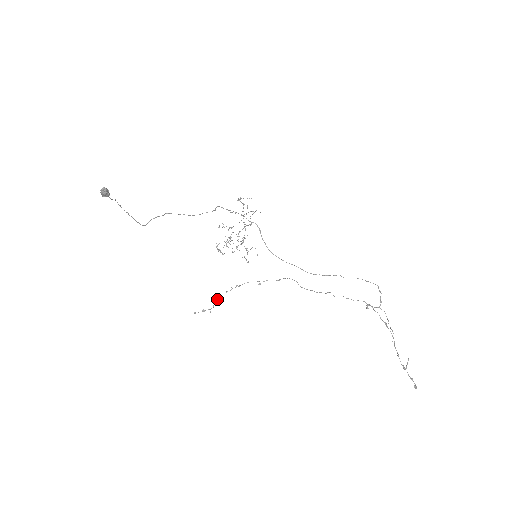
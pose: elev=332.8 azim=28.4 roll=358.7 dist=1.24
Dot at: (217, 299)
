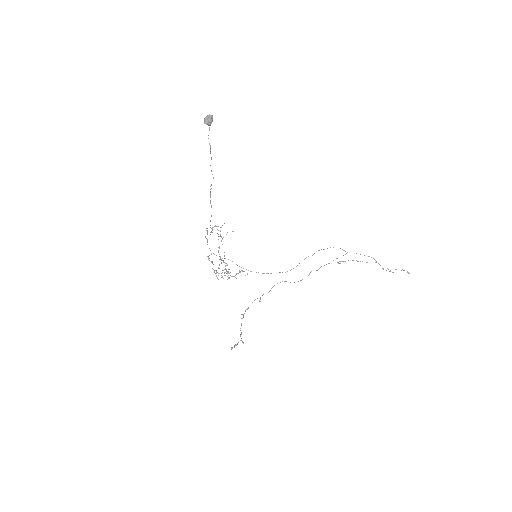
Dot at: (240, 328)
